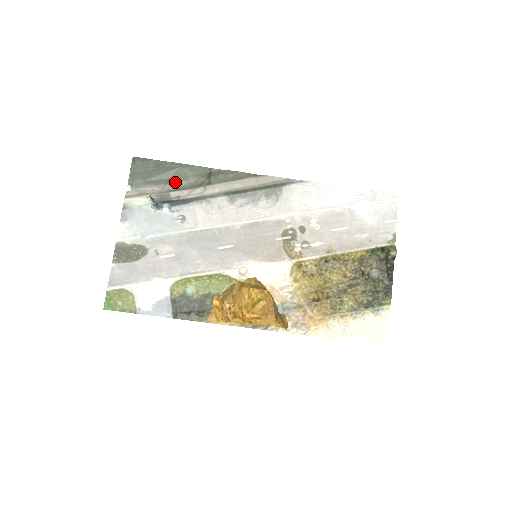
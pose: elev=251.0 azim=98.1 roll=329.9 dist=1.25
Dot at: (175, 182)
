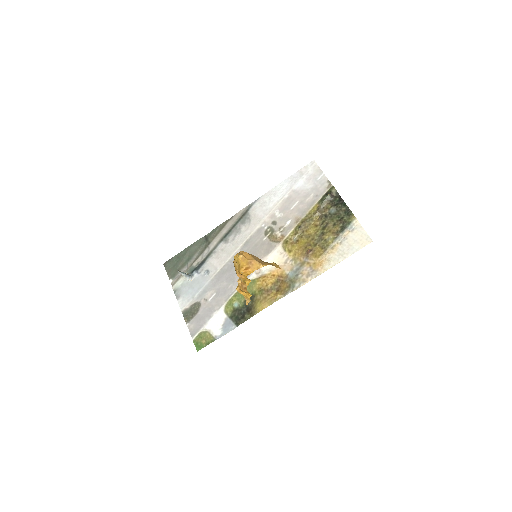
Dot at: (192, 258)
